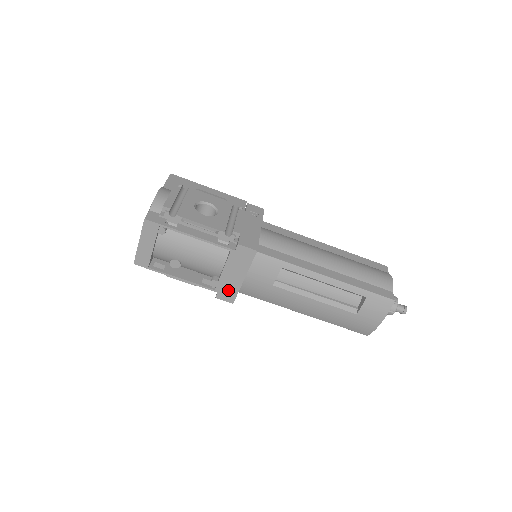
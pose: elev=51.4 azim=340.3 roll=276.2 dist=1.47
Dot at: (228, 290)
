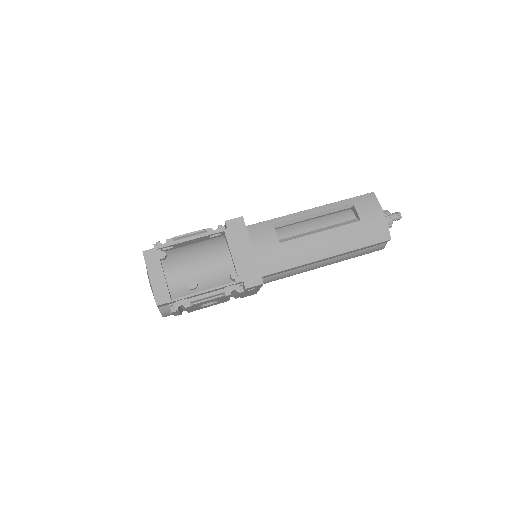
Dot at: (249, 272)
